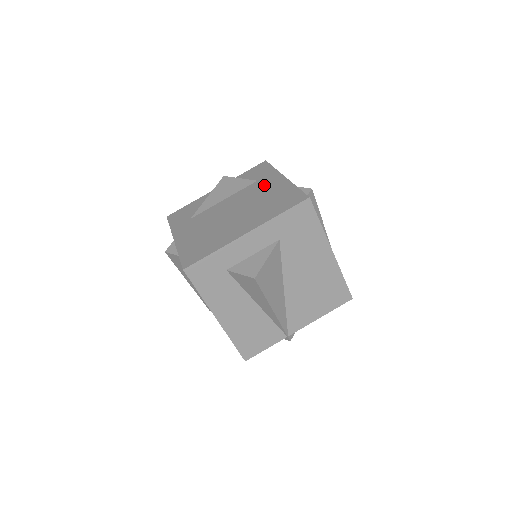
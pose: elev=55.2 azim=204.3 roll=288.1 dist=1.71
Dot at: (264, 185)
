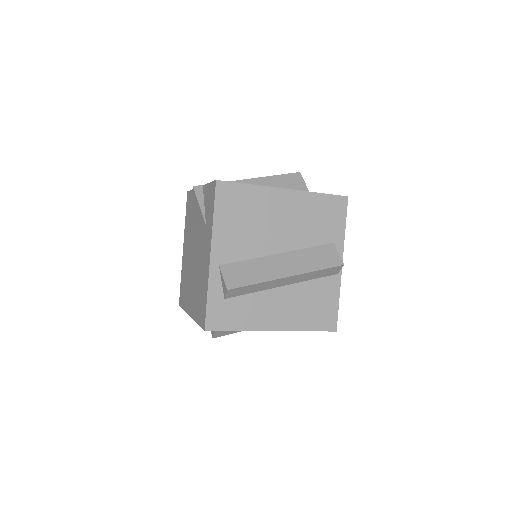
Dot at: (204, 248)
